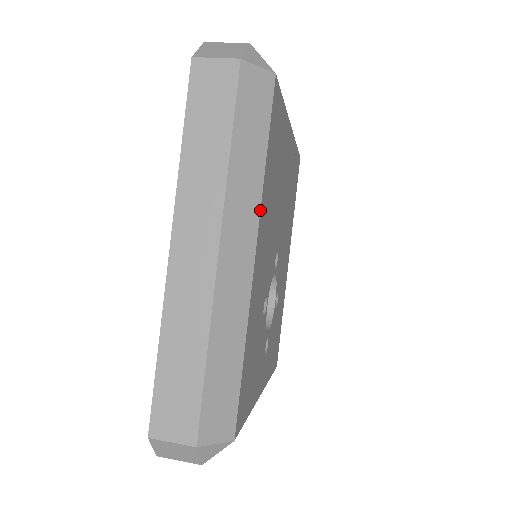
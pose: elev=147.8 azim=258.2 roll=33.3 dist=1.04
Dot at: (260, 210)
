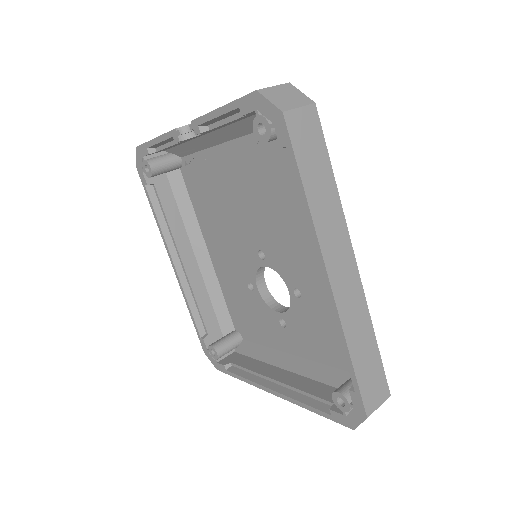
Dot at: occluded
